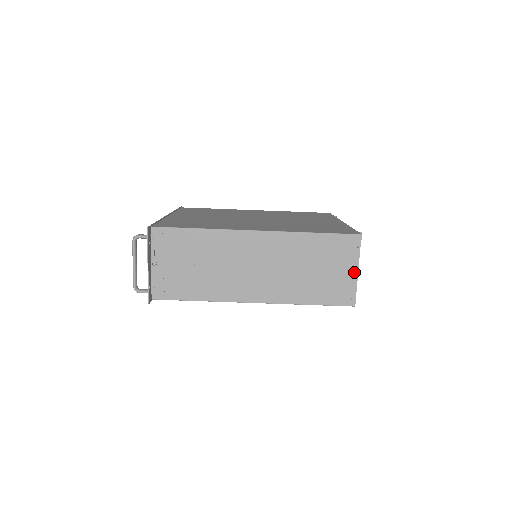
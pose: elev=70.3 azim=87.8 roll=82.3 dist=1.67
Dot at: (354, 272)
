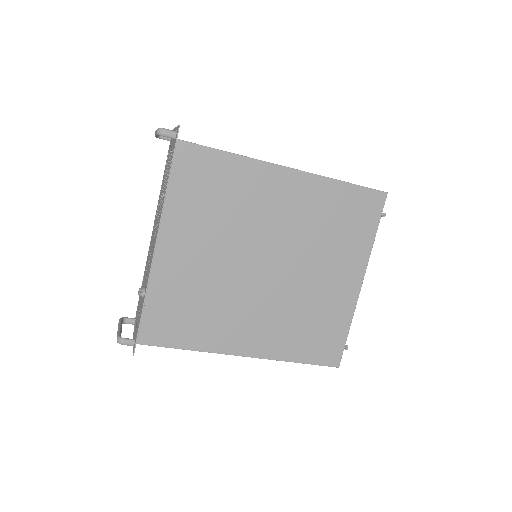
Dot at: occluded
